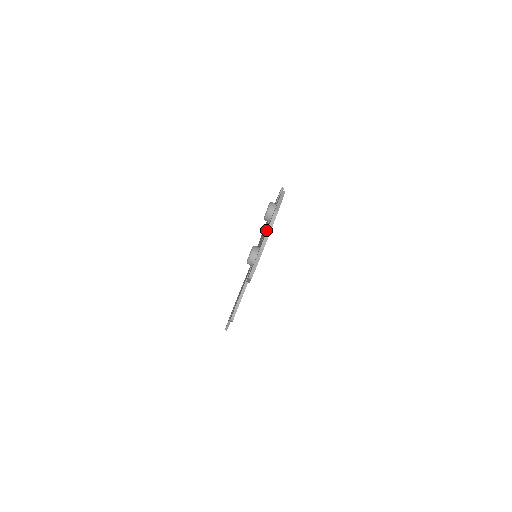
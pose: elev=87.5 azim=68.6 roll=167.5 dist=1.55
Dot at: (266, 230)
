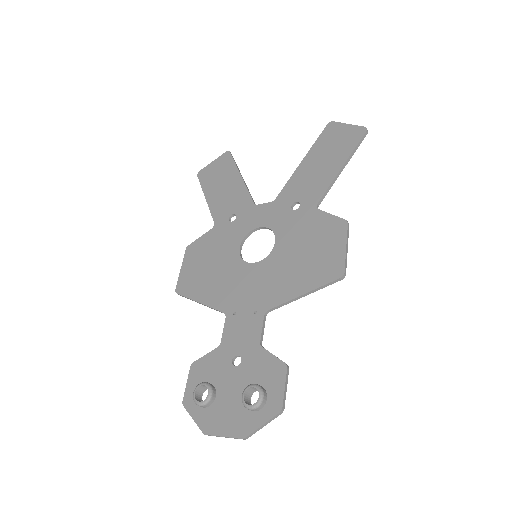
Dot at: (233, 402)
